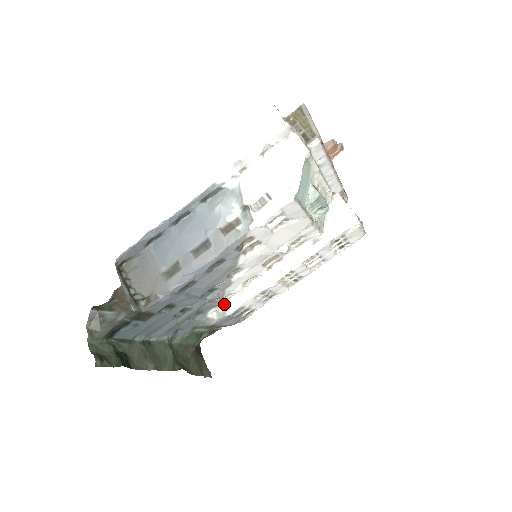
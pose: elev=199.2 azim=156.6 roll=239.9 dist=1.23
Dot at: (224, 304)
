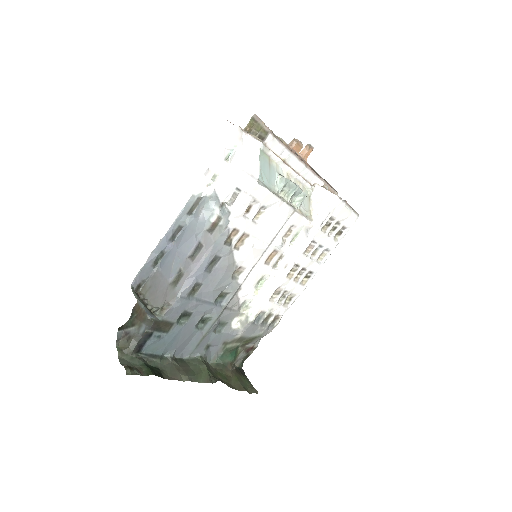
Dot at: (244, 312)
